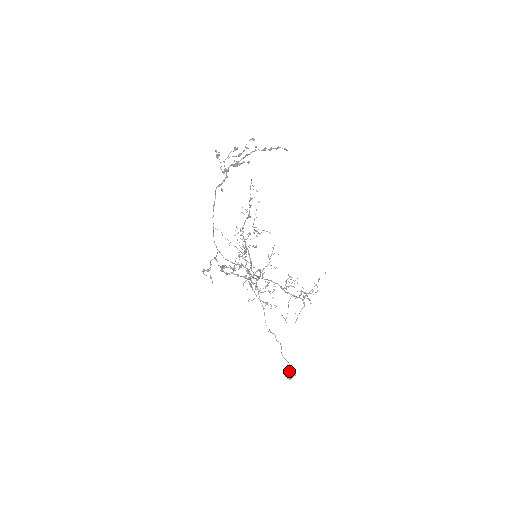
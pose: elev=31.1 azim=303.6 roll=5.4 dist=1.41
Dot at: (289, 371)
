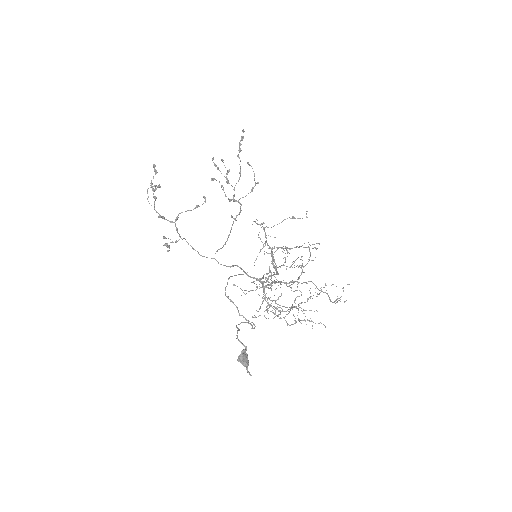
Dot at: (245, 351)
